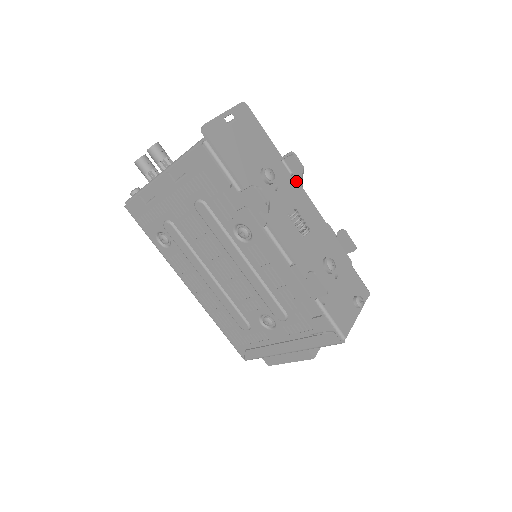
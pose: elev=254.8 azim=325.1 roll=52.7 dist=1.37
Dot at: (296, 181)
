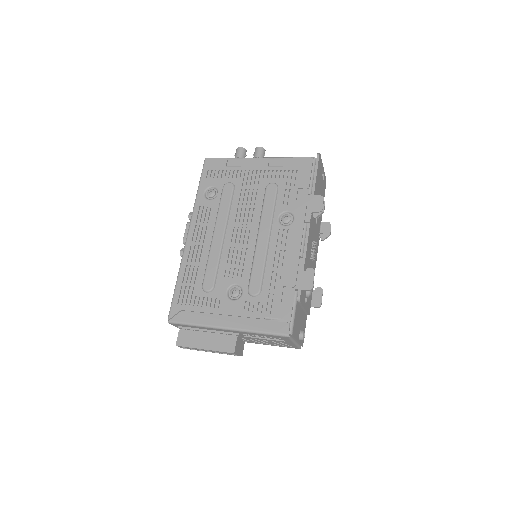
Dot at: (319, 239)
